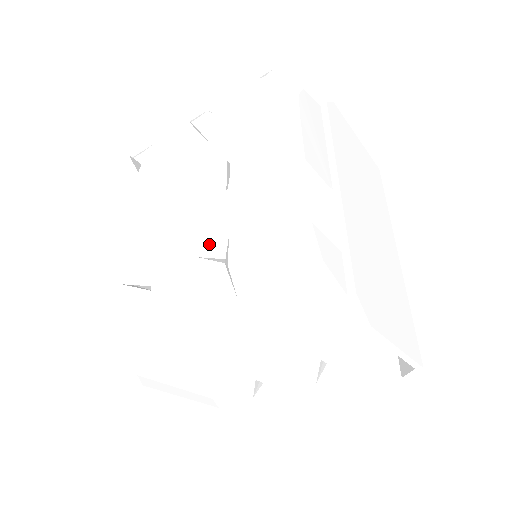
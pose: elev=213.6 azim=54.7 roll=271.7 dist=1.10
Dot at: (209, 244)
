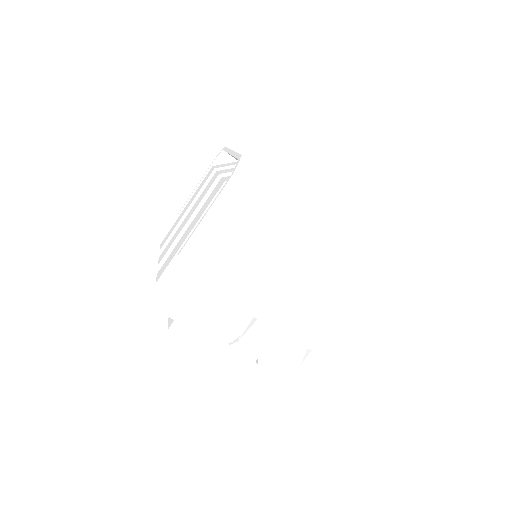
Dot at: occluded
